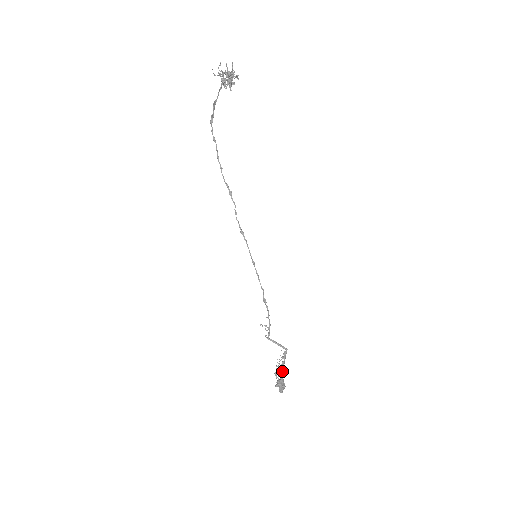
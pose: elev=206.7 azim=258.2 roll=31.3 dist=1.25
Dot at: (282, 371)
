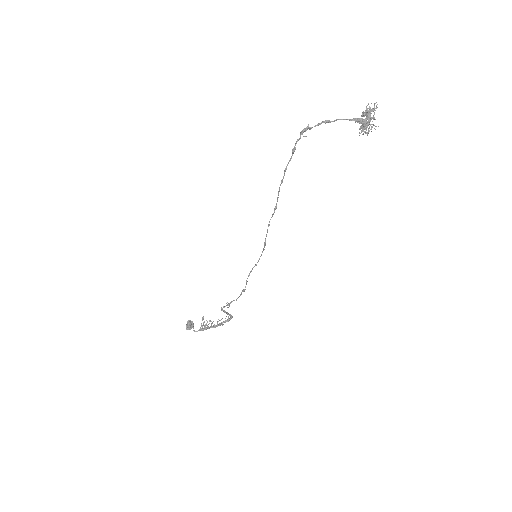
Dot at: (215, 327)
